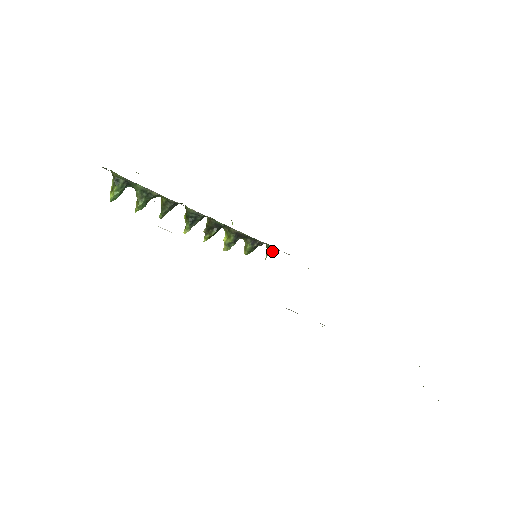
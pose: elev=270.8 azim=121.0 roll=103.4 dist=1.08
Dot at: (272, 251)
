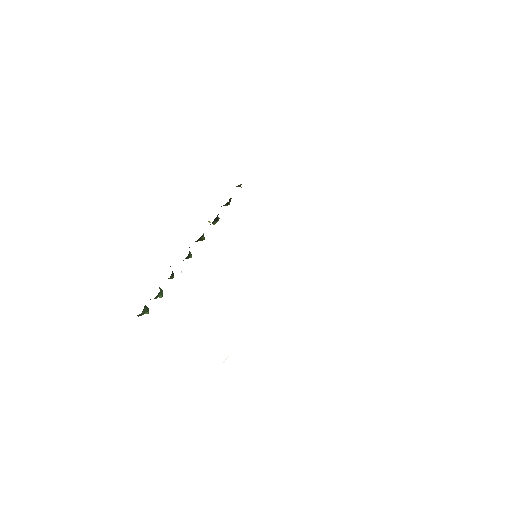
Dot at: (240, 184)
